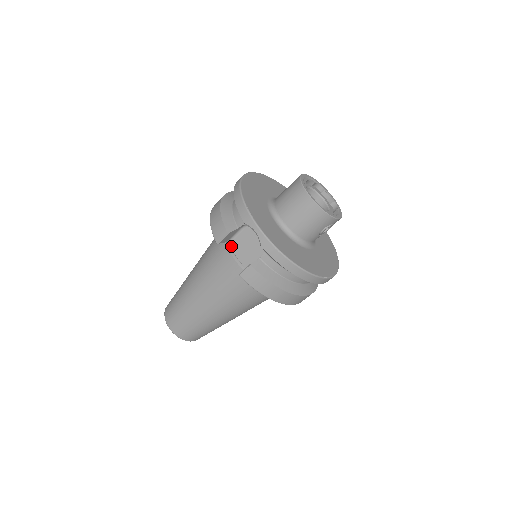
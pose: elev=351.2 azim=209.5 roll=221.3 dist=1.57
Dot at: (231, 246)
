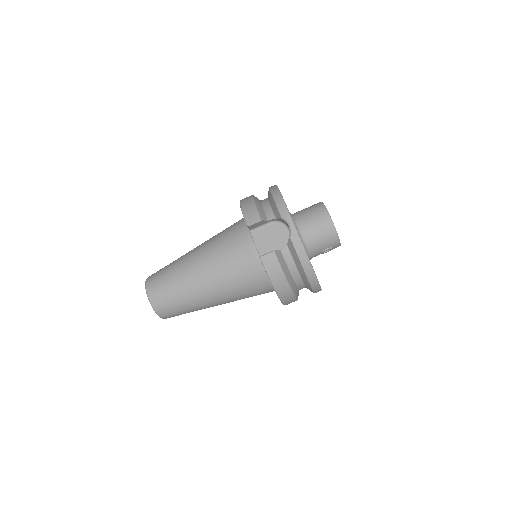
Dot at: (253, 234)
